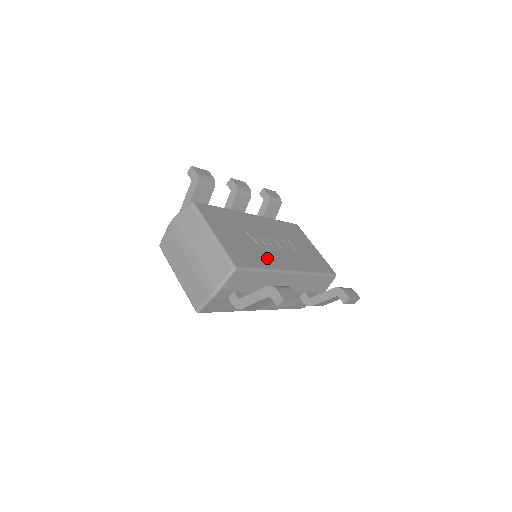
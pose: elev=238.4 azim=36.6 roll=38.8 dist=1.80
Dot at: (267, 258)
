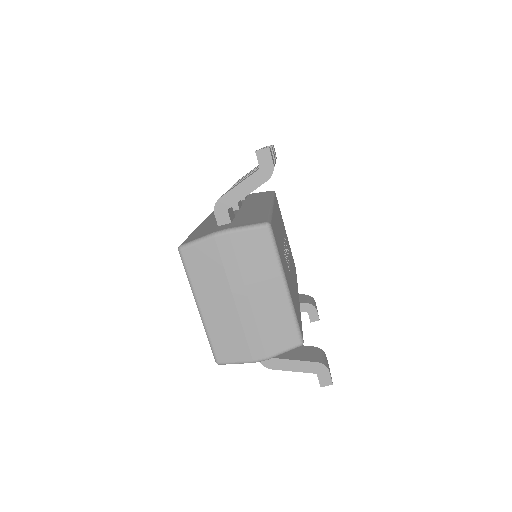
Dot at: occluded
